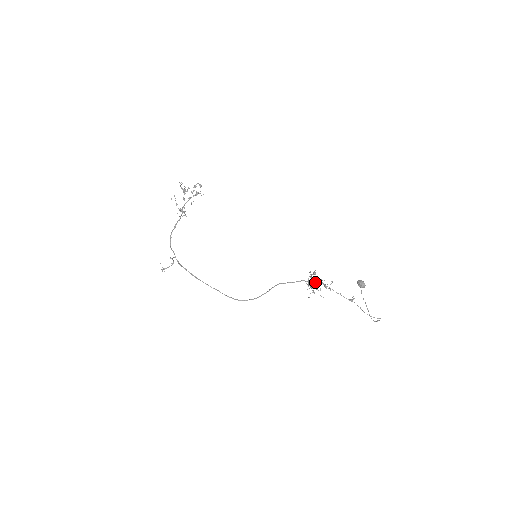
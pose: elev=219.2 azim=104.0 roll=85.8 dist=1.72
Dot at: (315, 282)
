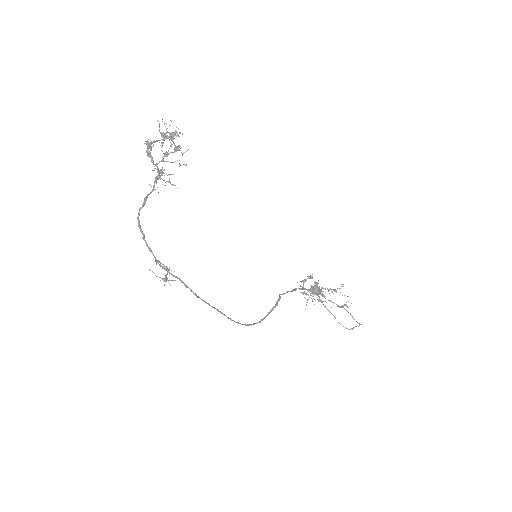
Dot at: occluded
